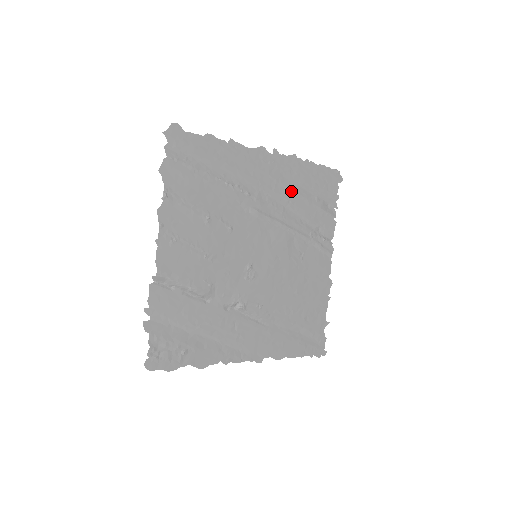
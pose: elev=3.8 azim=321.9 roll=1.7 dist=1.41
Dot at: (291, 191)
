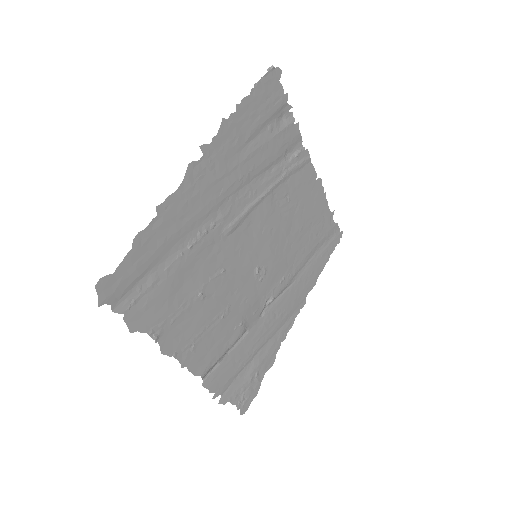
Dot at: (244, 161)
